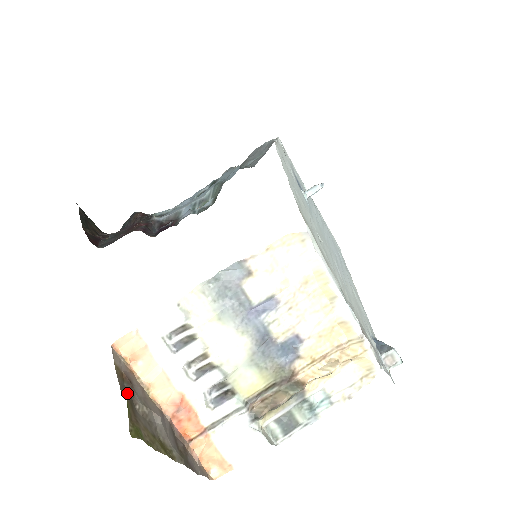
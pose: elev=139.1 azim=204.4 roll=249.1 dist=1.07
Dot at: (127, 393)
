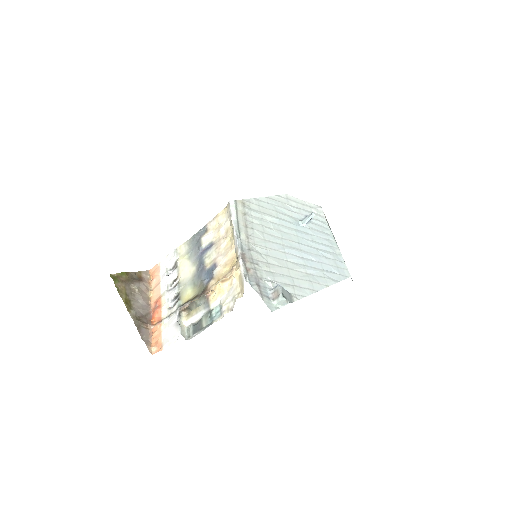
Dot at: (133, 278)
